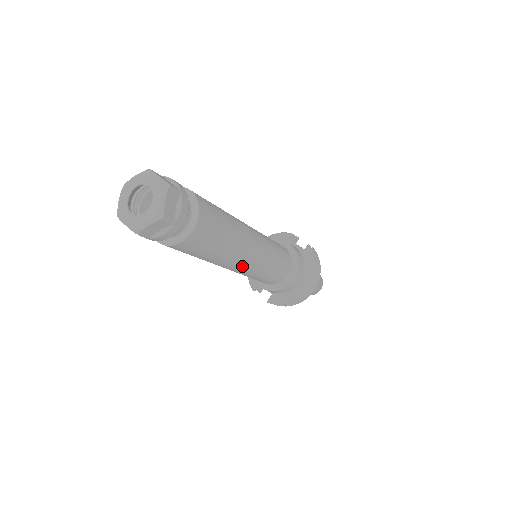
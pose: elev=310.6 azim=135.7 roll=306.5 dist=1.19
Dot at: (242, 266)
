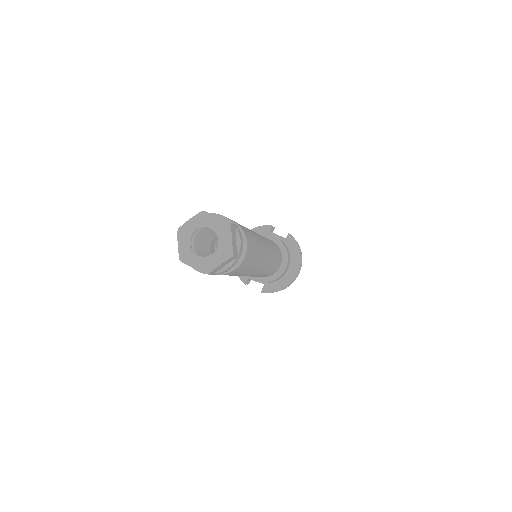
Dot at: (259, 271)
